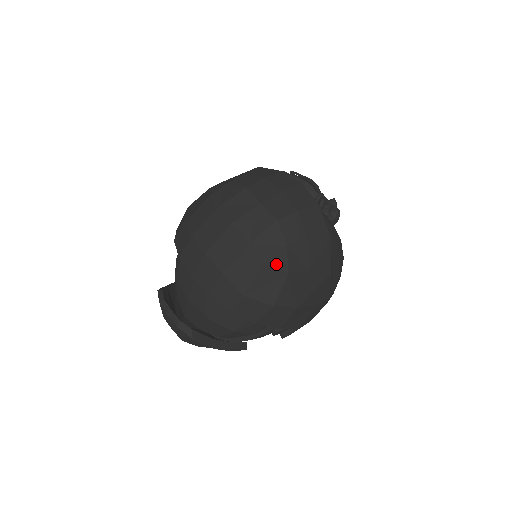
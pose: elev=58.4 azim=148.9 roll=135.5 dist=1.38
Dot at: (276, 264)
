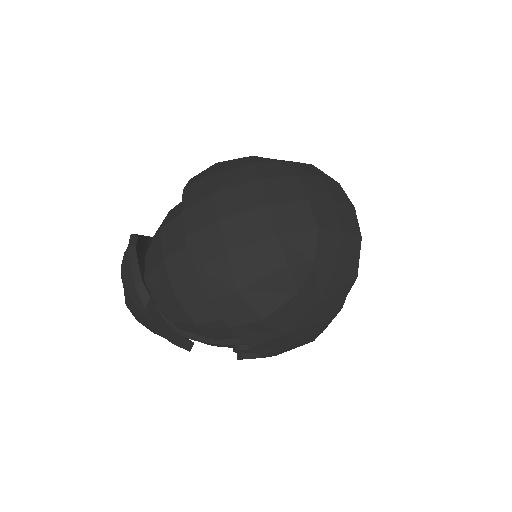
Dot at: (293, 275)
